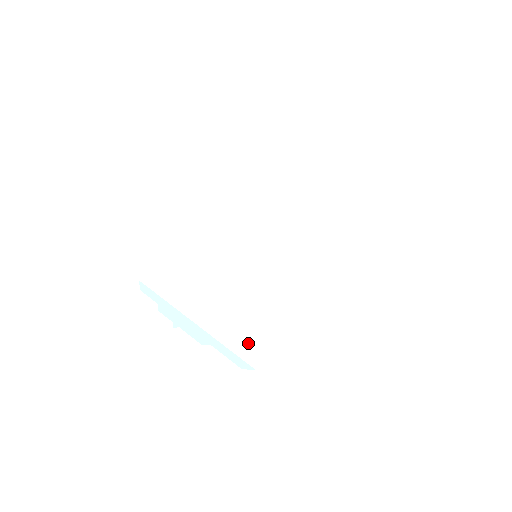
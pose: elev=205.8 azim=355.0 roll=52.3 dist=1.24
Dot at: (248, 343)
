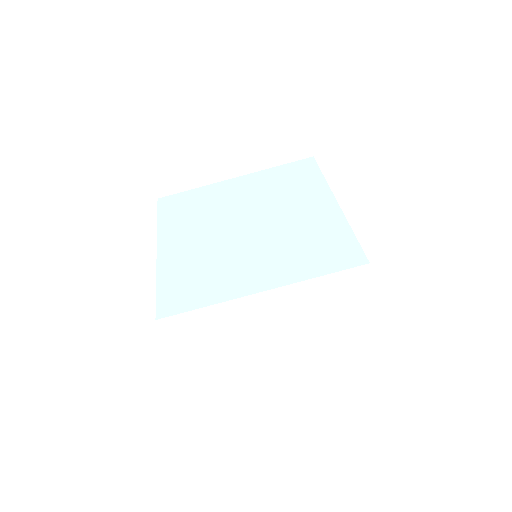
Dot at: (168, 271)
